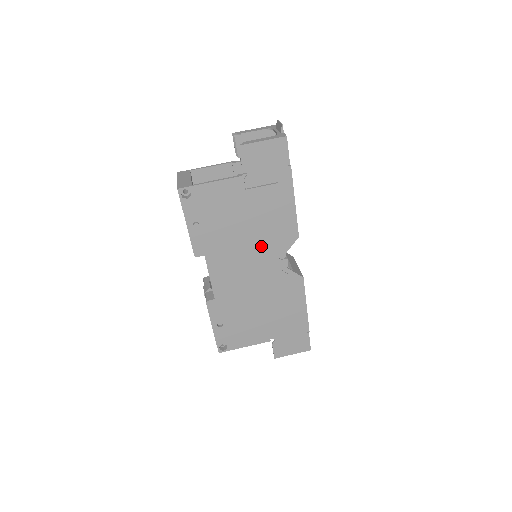
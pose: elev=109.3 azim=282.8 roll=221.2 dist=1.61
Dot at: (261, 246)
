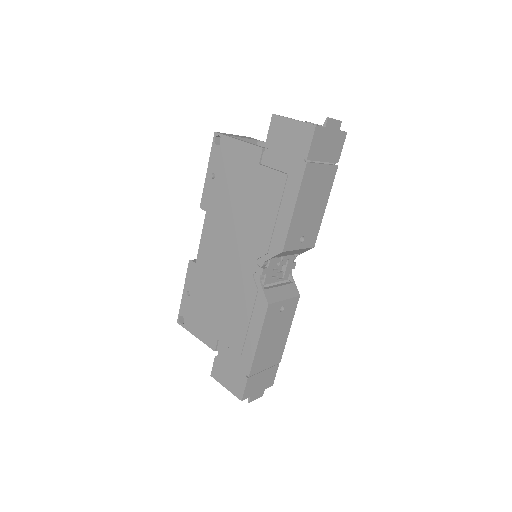
Dot at: (248, 236)
